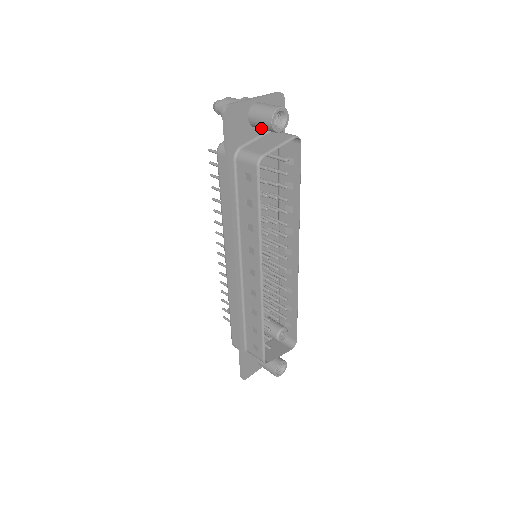
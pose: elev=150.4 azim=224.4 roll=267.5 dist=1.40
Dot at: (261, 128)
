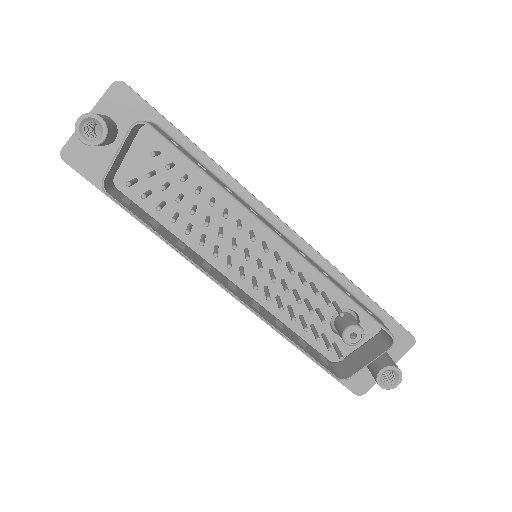
Dot at: (102, 145)
